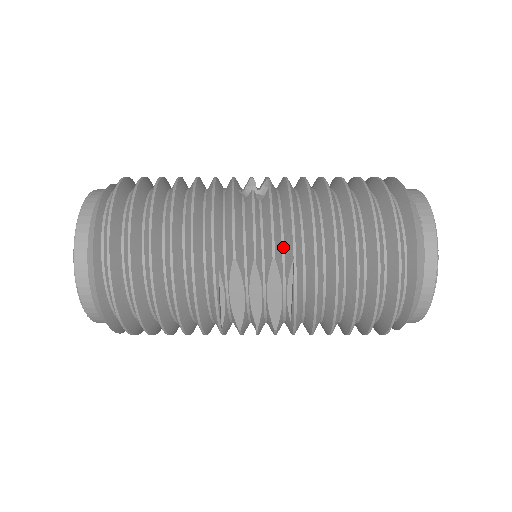
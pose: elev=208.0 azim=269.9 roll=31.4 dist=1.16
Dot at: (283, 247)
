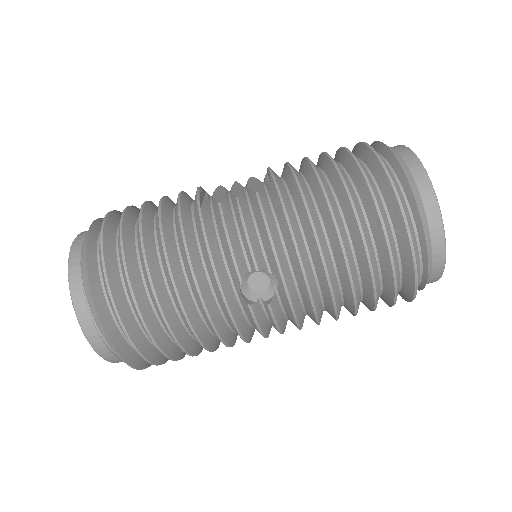
Dot at: occluded
